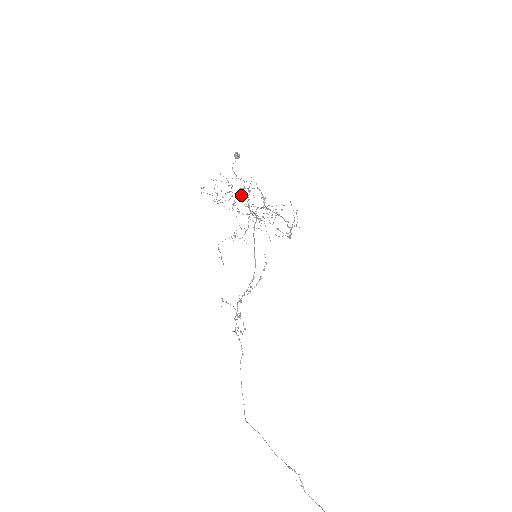
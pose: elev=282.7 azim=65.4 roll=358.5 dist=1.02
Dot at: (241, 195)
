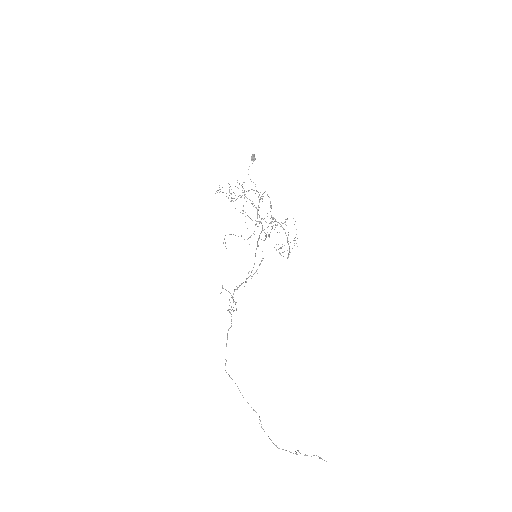
Dot at: (252, 201)
